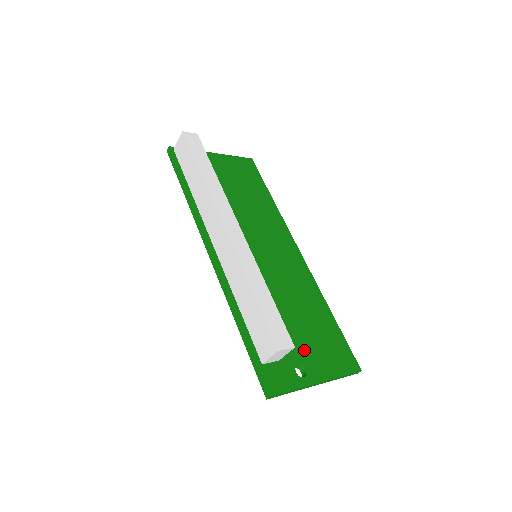
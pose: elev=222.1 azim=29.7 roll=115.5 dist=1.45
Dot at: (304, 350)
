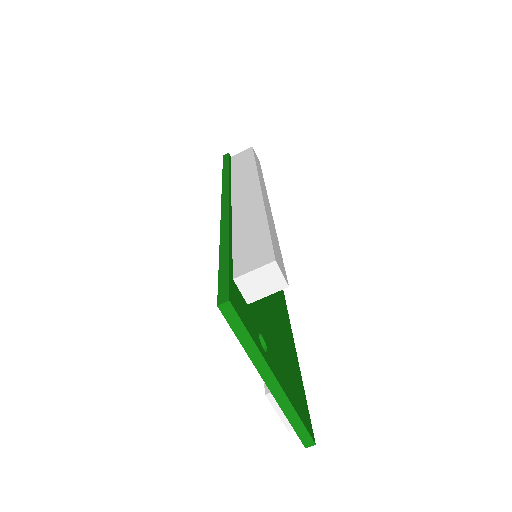
Dot at: (271, 341)
